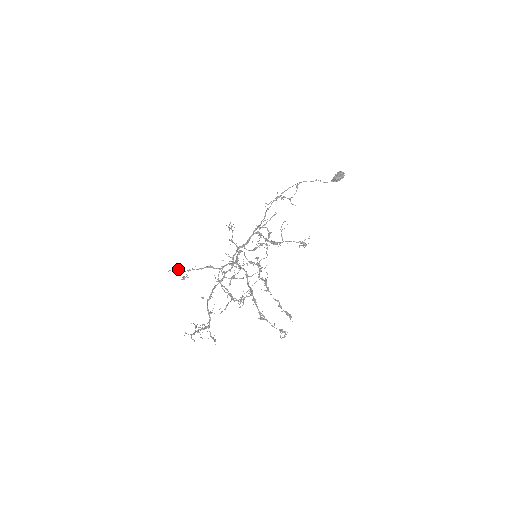
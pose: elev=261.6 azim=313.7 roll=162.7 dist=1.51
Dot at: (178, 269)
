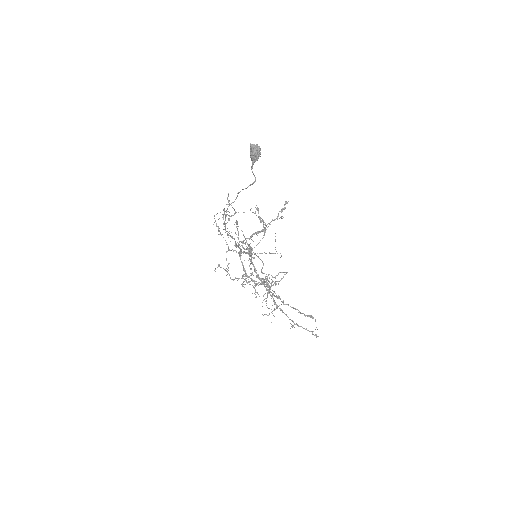
Dot at: occluded
